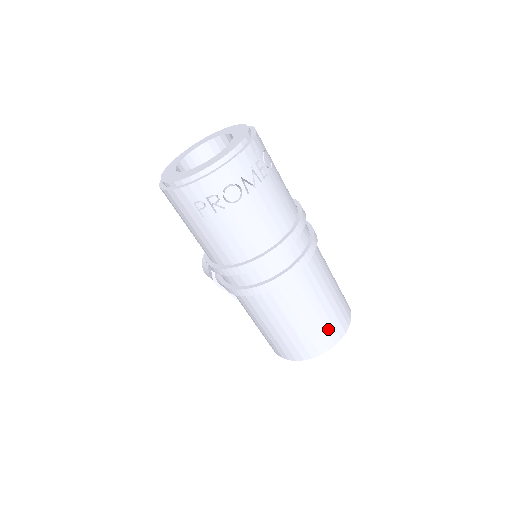
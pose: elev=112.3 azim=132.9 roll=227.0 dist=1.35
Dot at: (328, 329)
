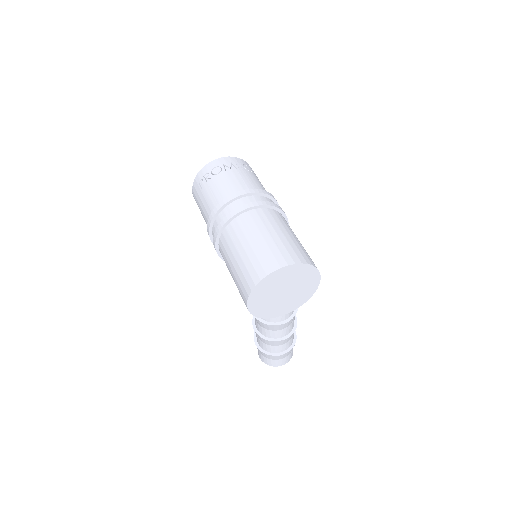
Dot at: (275, 253)
